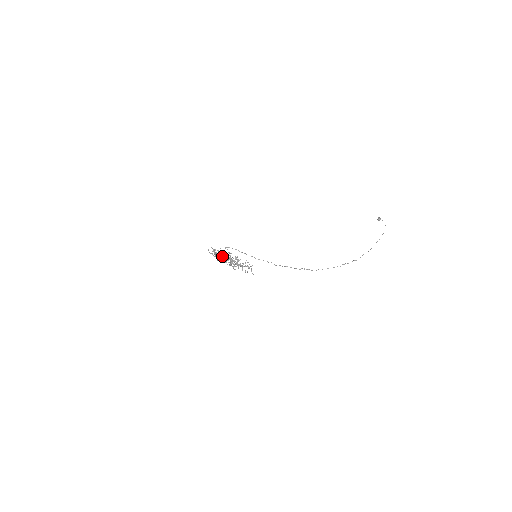
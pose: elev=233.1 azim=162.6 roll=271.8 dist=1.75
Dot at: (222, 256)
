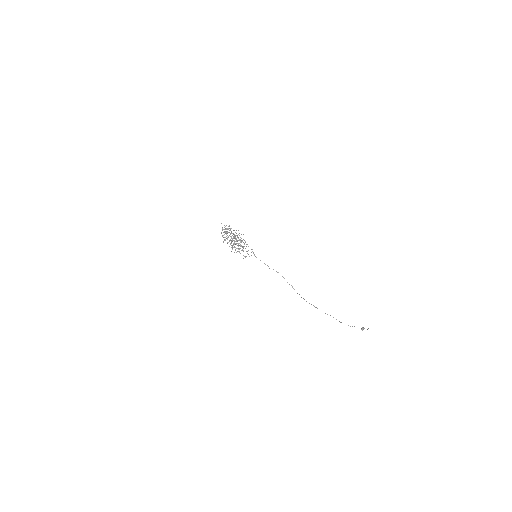
Dot at: (230, 233)
